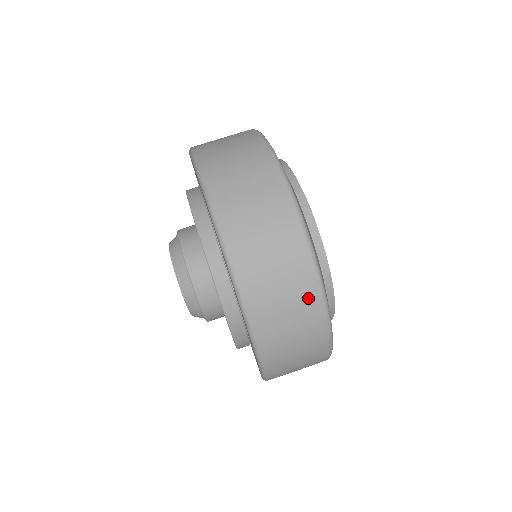
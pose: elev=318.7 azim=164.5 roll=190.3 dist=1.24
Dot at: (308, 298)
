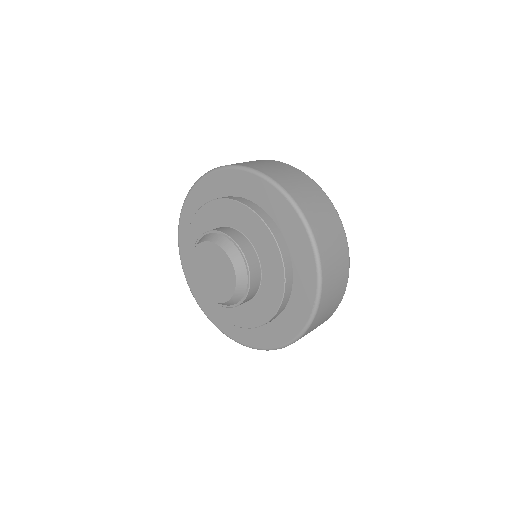
Dot at: (325, 202)
